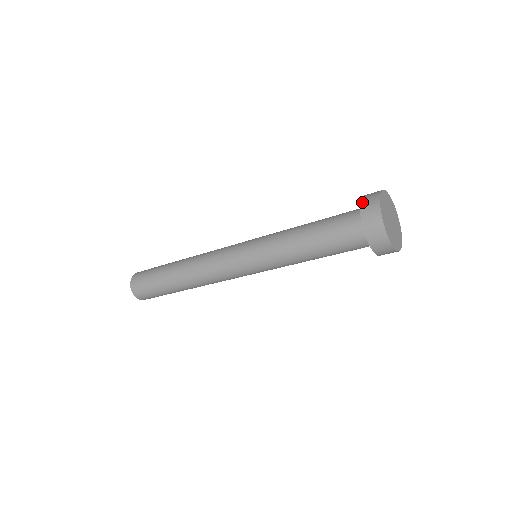
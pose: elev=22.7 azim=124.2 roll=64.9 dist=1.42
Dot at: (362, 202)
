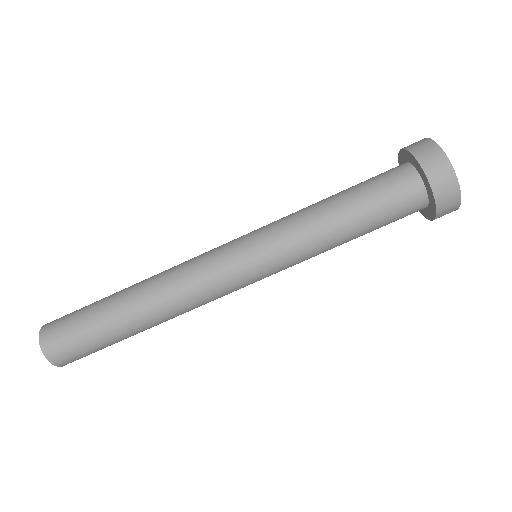
Dot at: occluded
